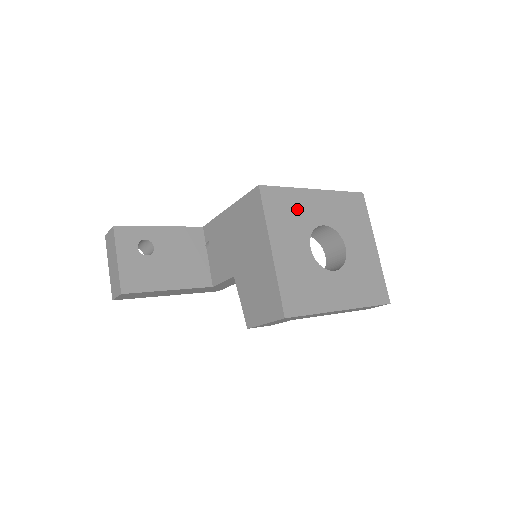
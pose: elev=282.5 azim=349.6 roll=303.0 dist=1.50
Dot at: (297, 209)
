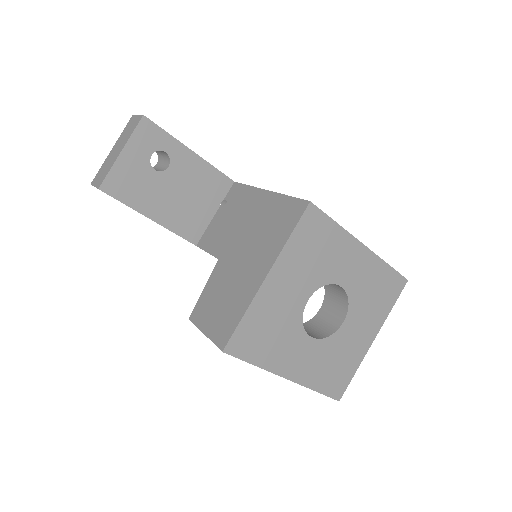
Dot at: (328, 253)
